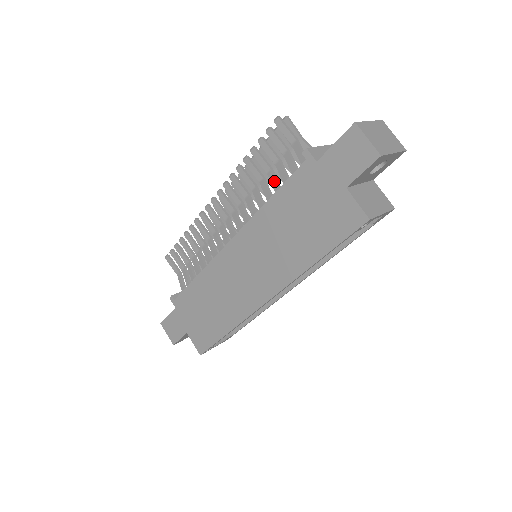
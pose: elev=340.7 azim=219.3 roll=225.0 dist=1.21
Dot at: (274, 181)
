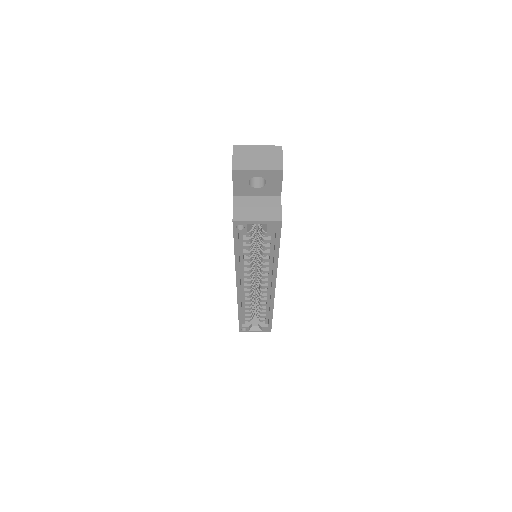
Dot at: occluded
